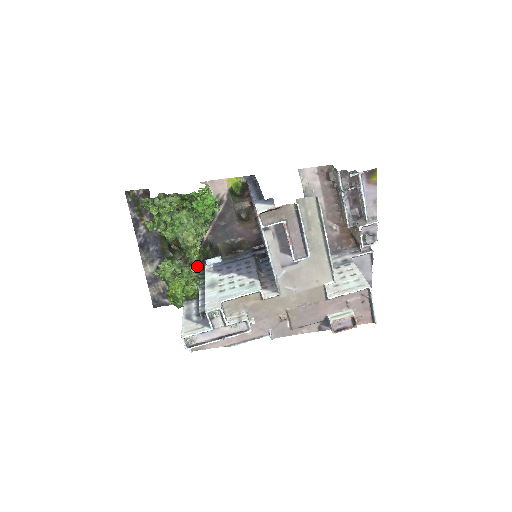
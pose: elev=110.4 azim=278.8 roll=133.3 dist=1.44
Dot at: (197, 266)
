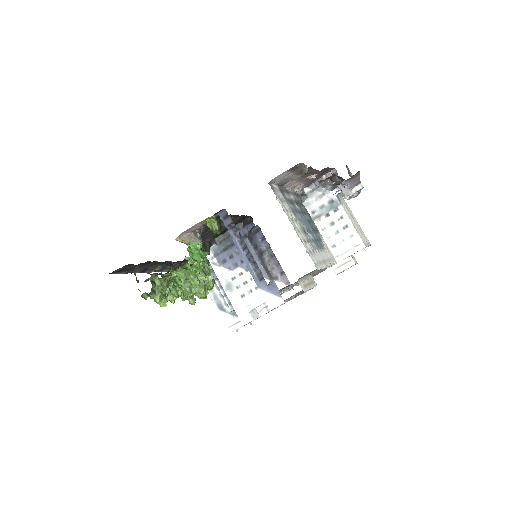
Dot at: occluded
